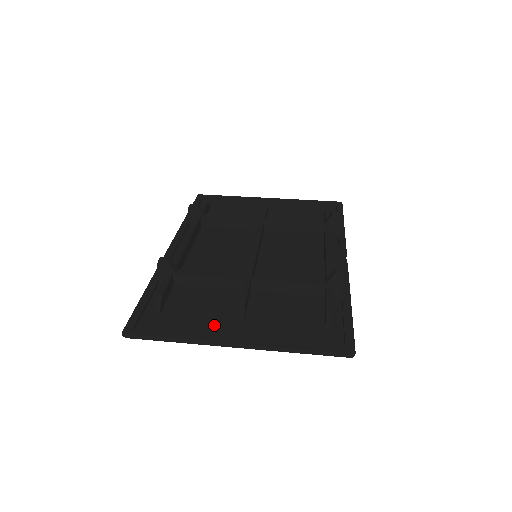
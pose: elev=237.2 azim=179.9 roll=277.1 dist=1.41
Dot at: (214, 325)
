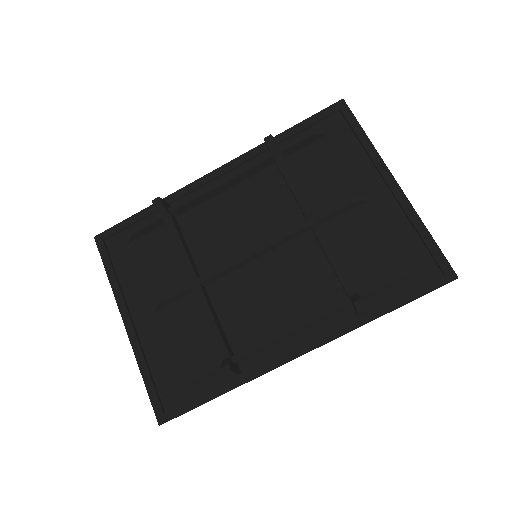
Dot at: (139, 292)
